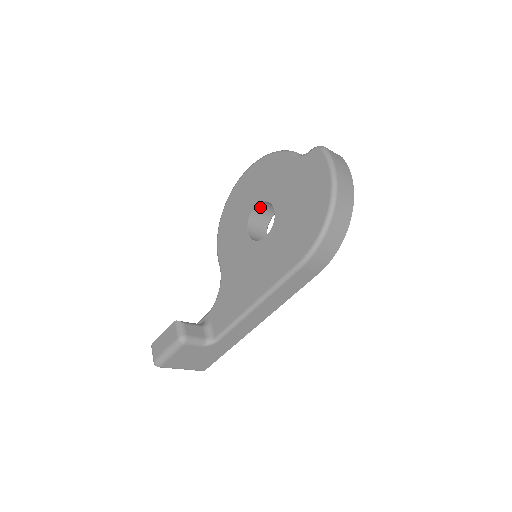
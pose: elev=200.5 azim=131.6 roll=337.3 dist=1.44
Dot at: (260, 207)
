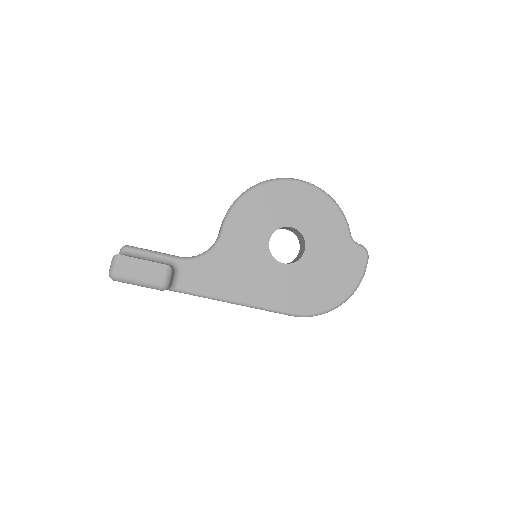
Dot at: (292, 228)
